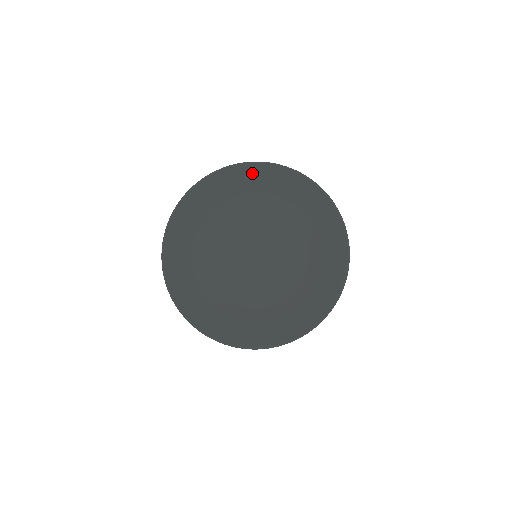
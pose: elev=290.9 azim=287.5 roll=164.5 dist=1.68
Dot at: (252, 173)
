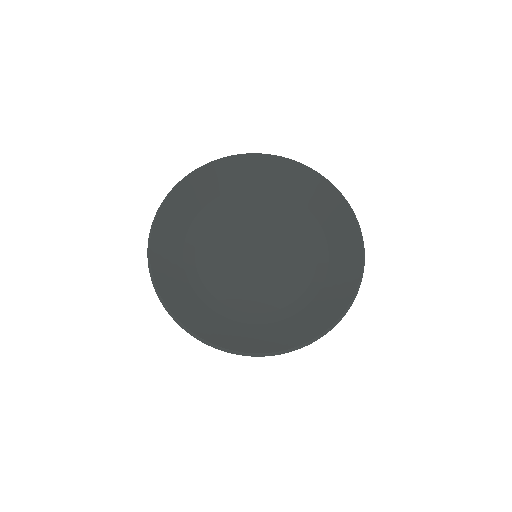
Dot at: (234, 167)
